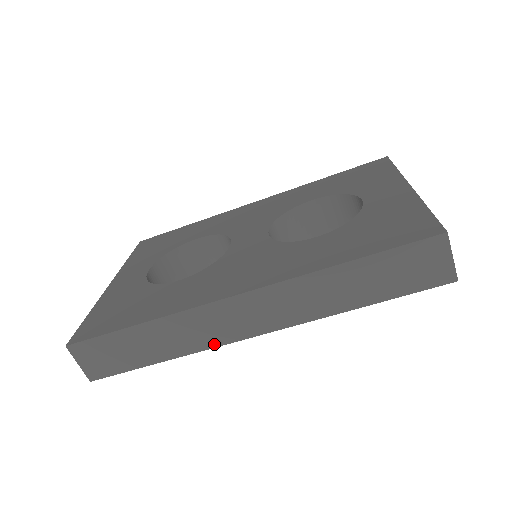
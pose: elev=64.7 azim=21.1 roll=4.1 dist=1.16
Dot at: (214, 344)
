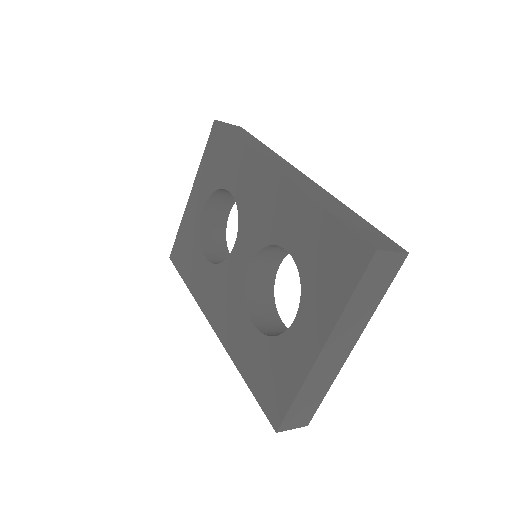
Dot at: occluded
